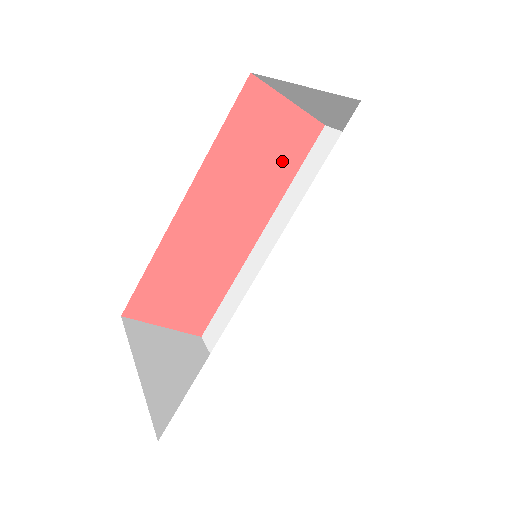
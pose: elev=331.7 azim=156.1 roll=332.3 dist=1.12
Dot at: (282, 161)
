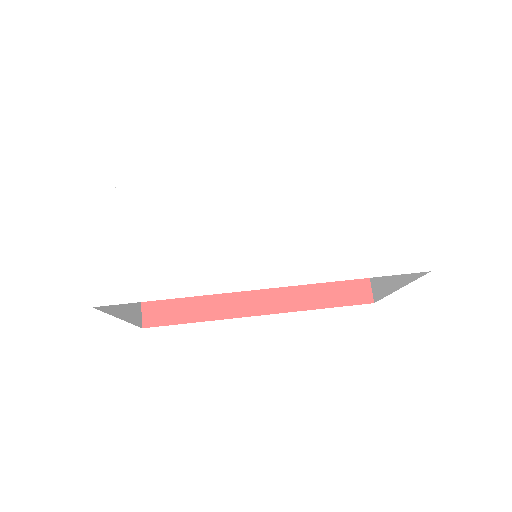
Dot at: (326, 289)
